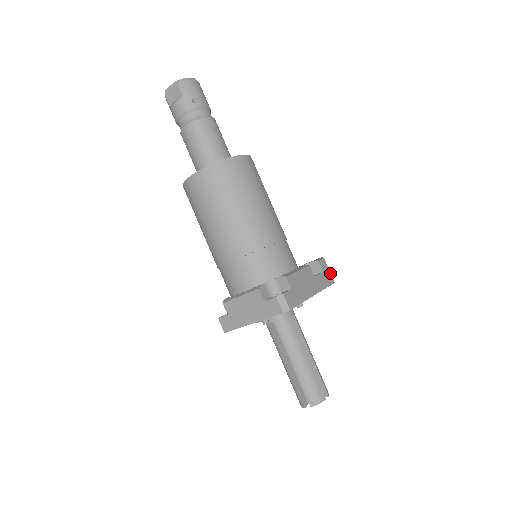
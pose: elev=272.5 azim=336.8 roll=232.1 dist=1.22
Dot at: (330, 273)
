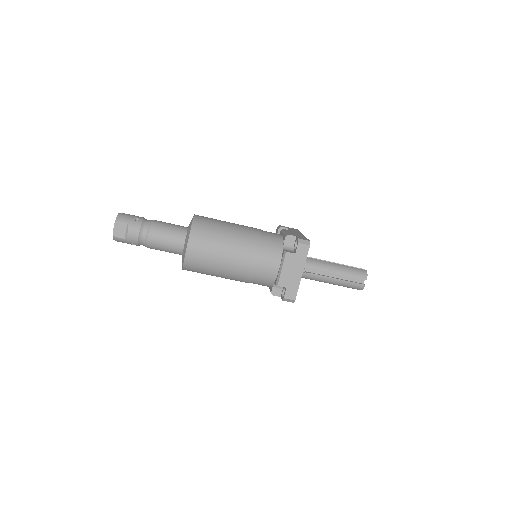
Dot at: occluded
